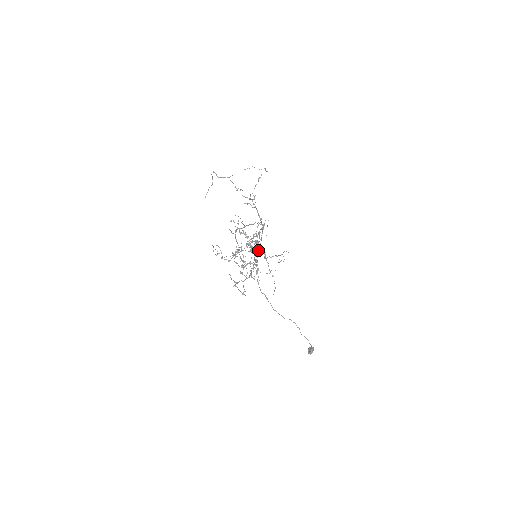
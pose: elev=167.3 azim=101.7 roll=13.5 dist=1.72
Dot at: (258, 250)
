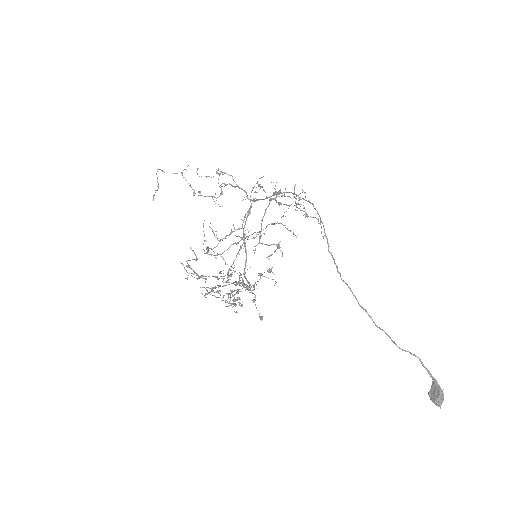
Dot at: (266, 197)
